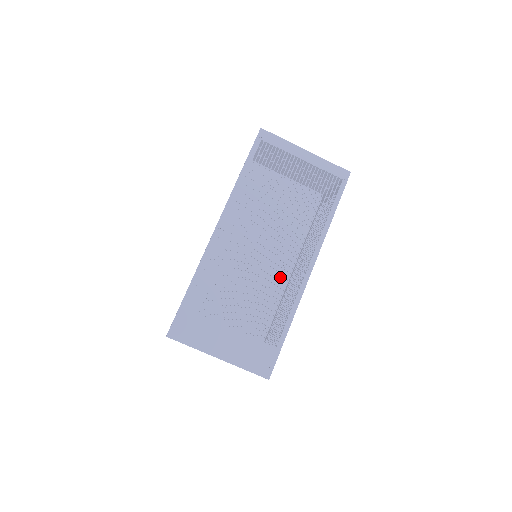
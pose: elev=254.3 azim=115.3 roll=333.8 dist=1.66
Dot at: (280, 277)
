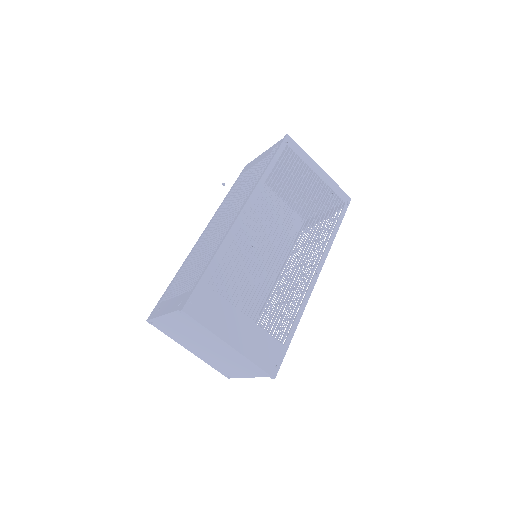
Dot at: occluded
